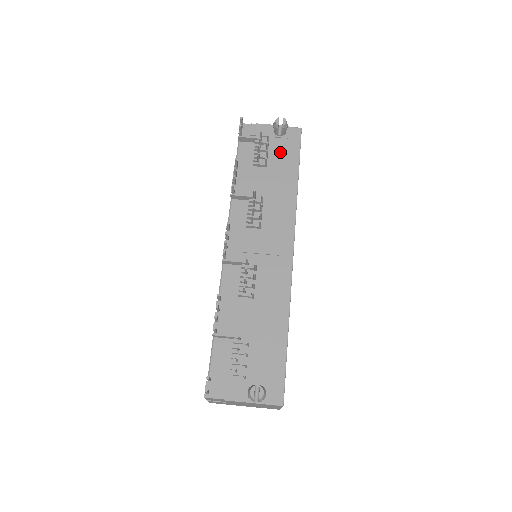
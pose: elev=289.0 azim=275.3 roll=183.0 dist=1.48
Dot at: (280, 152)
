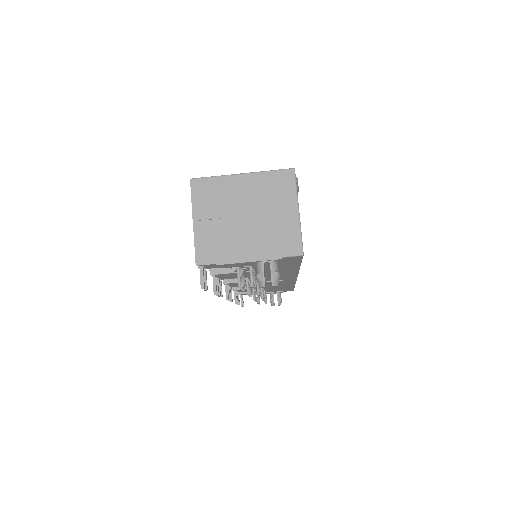
Dot at: occluded
